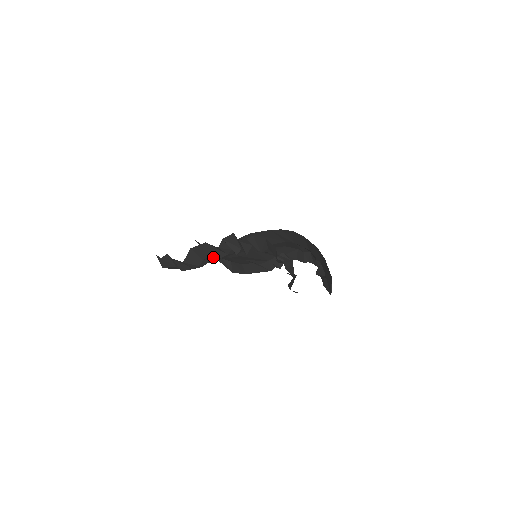
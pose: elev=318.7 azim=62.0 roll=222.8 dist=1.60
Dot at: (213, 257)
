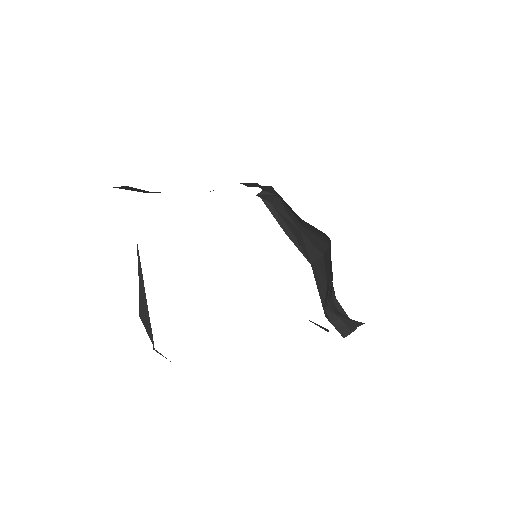
Dot at: occluded
